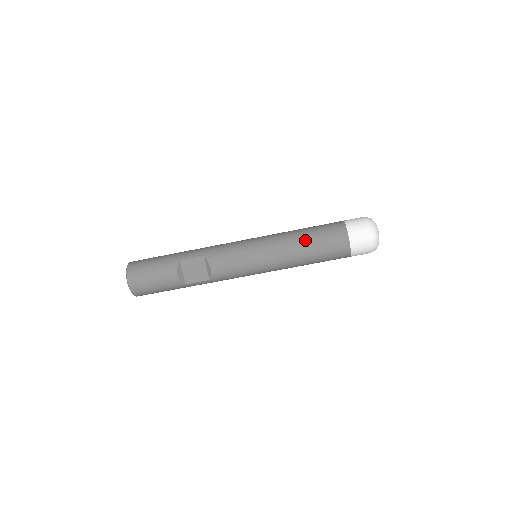
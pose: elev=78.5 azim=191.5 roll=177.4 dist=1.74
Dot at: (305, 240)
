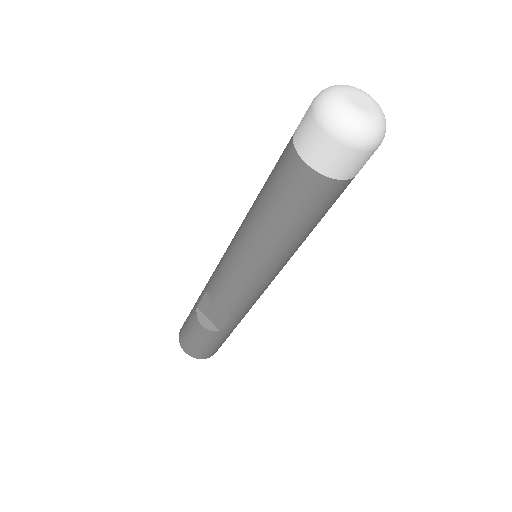
Dot at: (261, 205)
